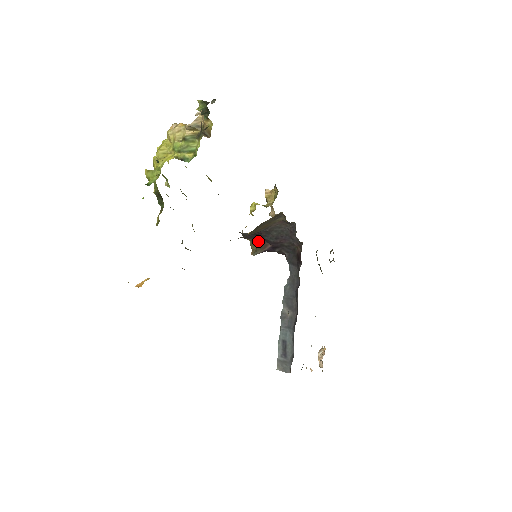
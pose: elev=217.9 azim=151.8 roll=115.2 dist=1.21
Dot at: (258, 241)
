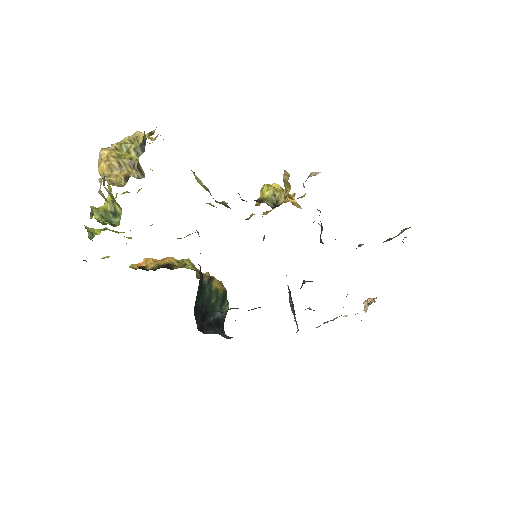
Dot at: occluded
